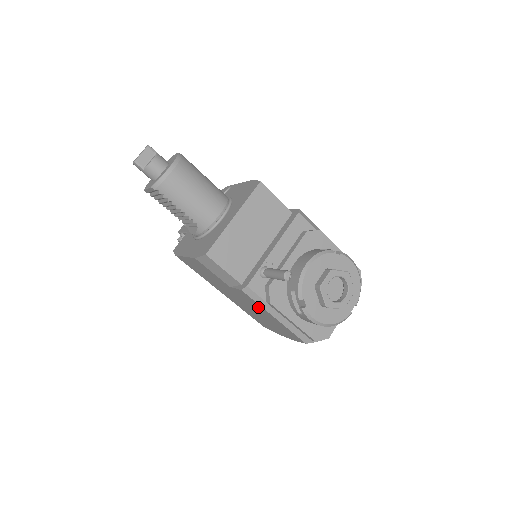
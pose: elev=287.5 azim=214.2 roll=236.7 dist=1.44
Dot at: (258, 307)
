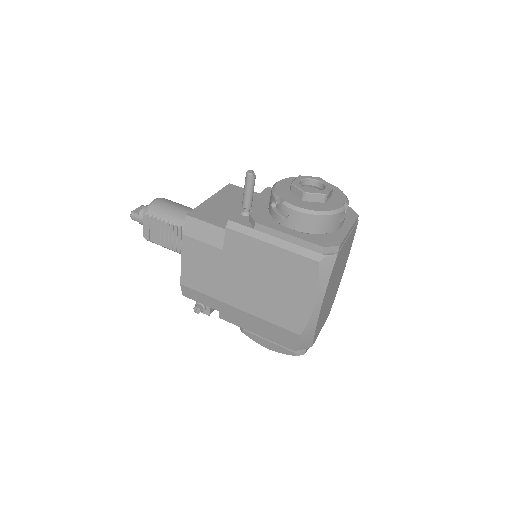
Dot at: (254, 250)
